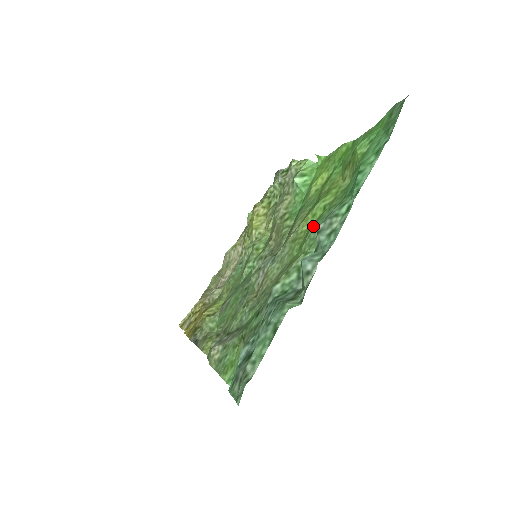
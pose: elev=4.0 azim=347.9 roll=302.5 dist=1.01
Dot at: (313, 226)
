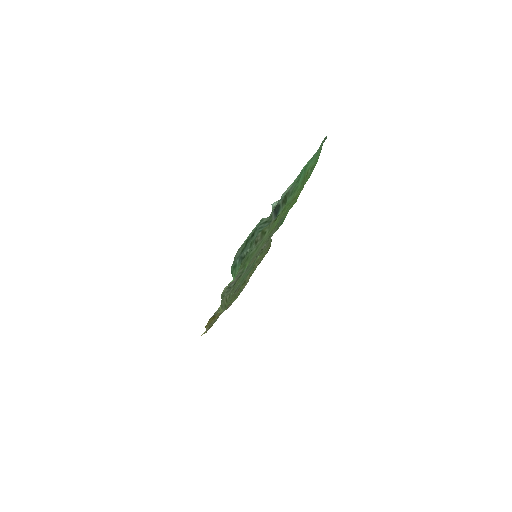
Dot at: occluded
